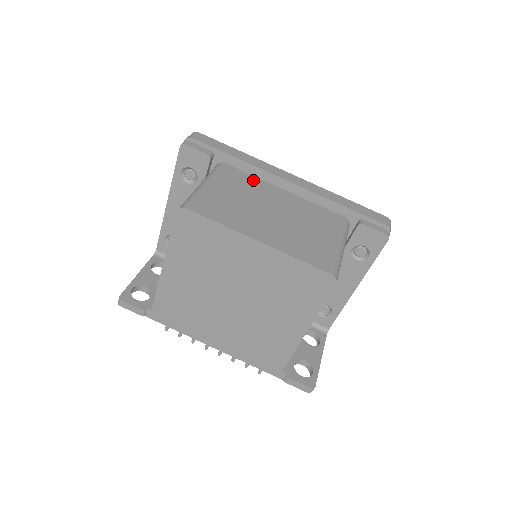
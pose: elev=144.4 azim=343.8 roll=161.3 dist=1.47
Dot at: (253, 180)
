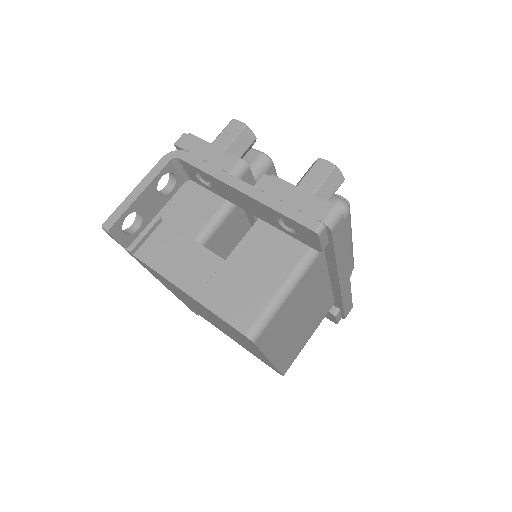
Dot at: (322, 273)
